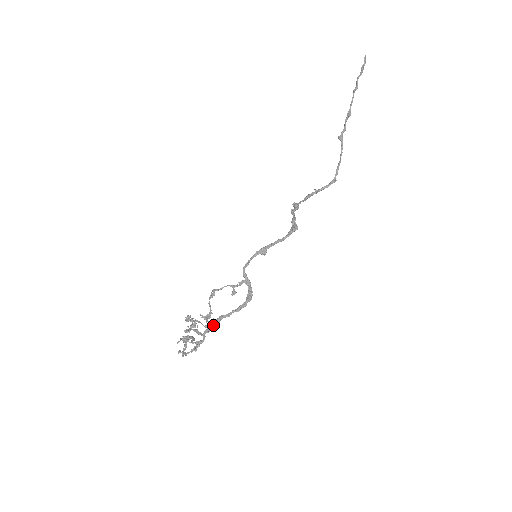
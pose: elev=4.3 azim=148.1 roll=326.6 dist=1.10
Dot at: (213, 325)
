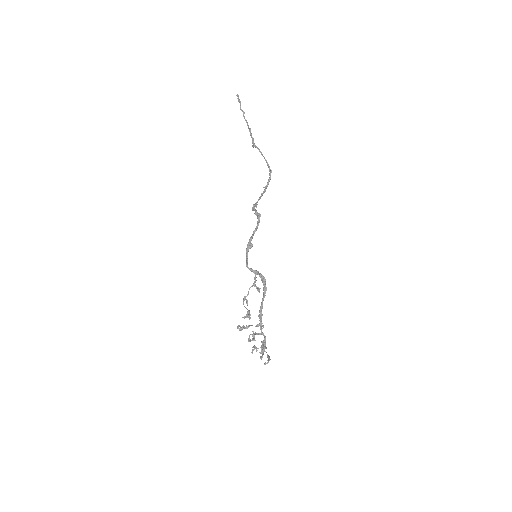
Dot at: (261, 321)
